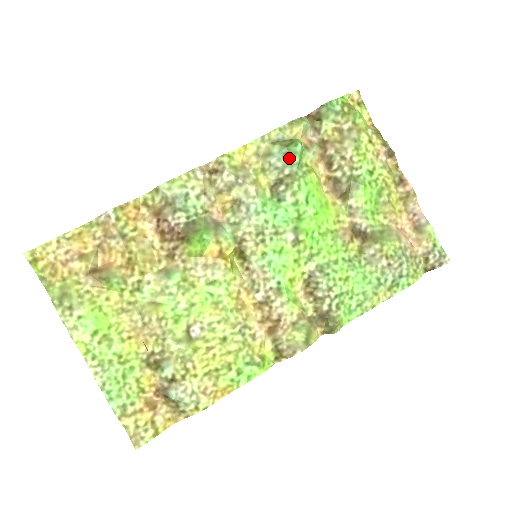
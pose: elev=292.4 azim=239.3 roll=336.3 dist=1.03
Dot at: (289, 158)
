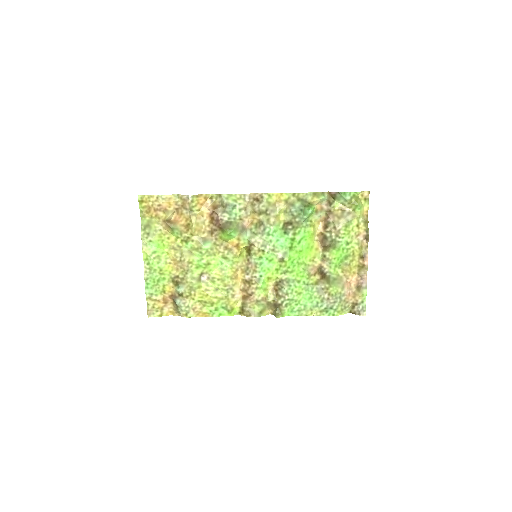
Dot at: (302, 213)
